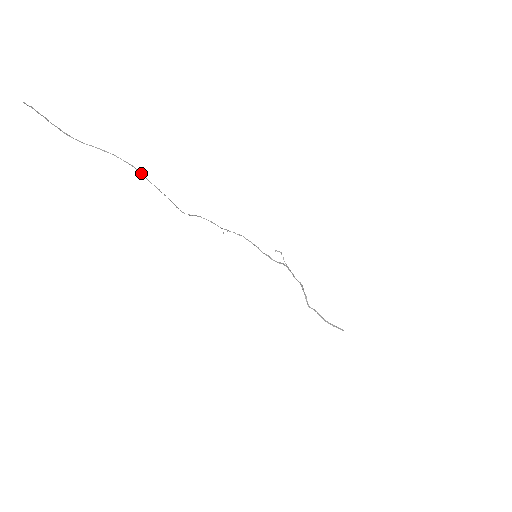
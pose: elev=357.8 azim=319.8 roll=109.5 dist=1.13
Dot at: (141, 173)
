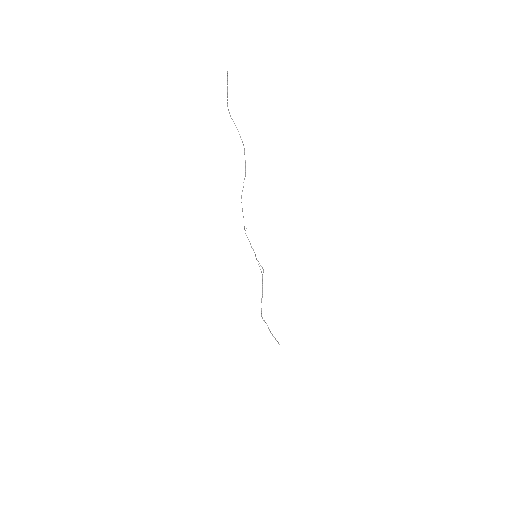
Dot at: occluded
